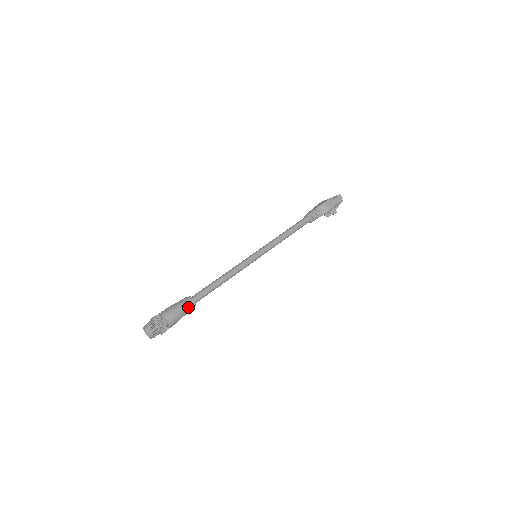
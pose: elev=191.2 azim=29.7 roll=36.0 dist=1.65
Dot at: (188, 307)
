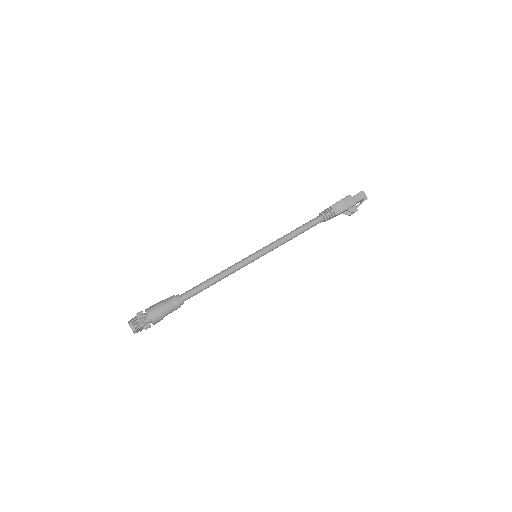
Dot at: (173, 304)
